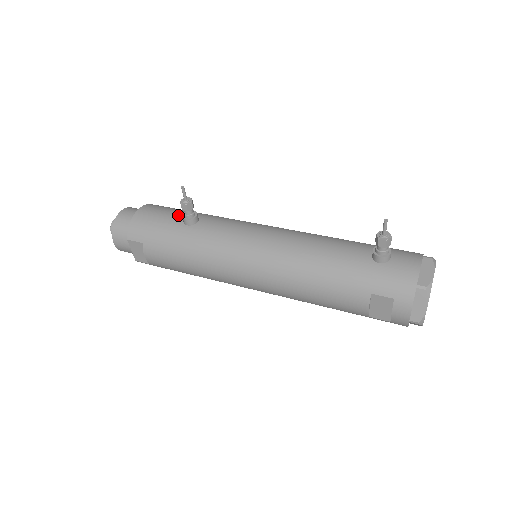
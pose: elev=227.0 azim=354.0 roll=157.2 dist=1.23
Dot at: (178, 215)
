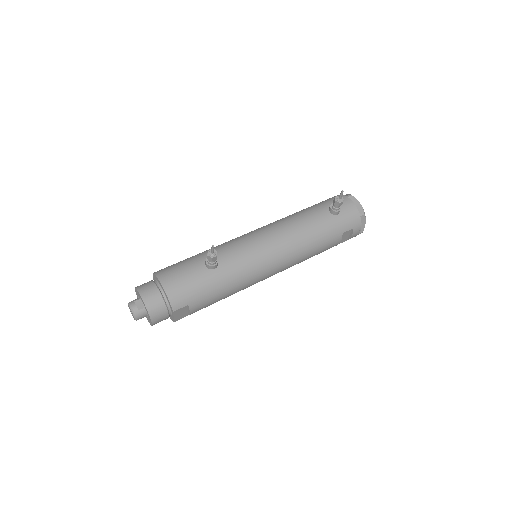
Dot at: (198, 267)
